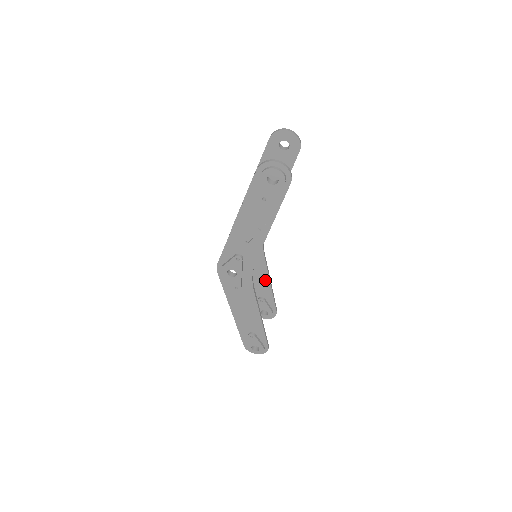
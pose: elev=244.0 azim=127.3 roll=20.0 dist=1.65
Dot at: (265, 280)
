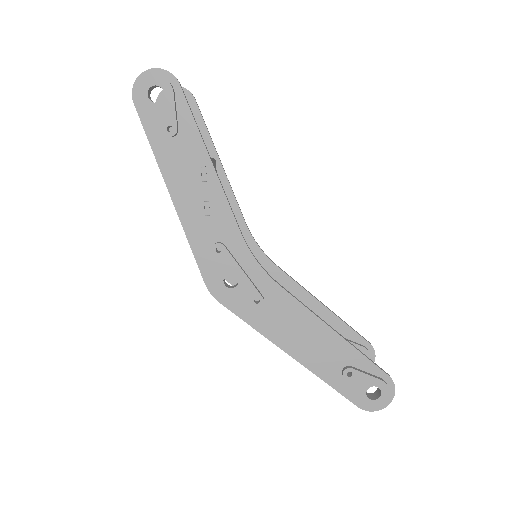
Dot at: (312, 305)
